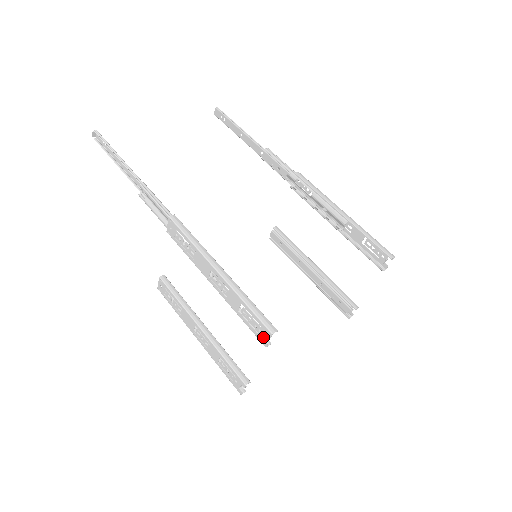
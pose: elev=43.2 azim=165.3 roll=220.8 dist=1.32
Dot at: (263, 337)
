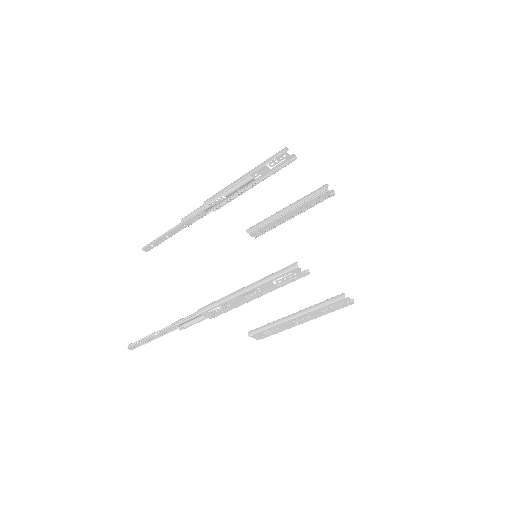
Dot at: (300, 274)
